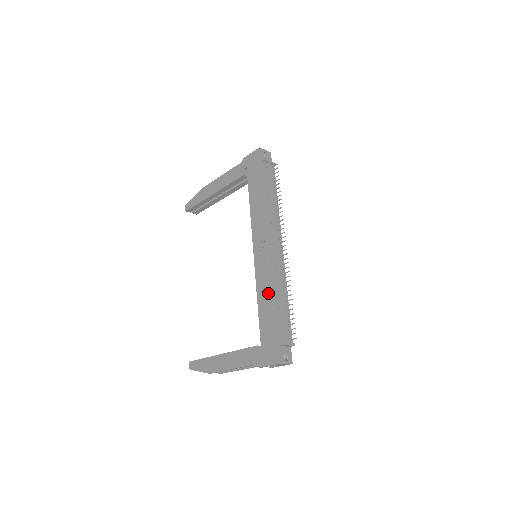
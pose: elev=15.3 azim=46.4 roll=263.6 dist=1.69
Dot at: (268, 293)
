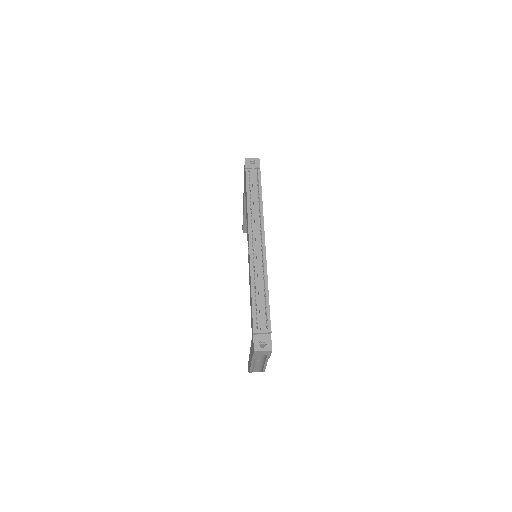
Dot at: (250, 287)
